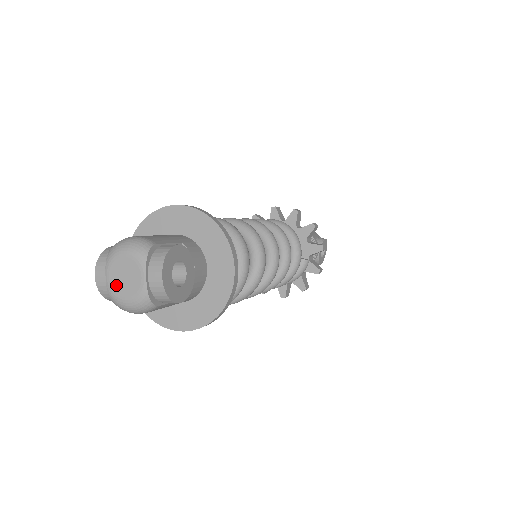
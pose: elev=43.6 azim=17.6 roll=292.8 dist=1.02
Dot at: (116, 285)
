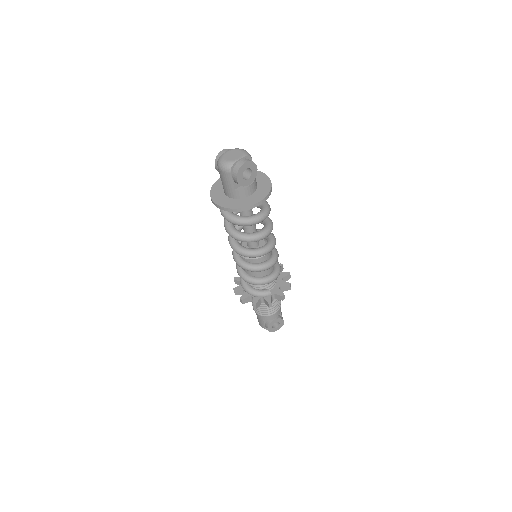
Dot at: (227, 155)
